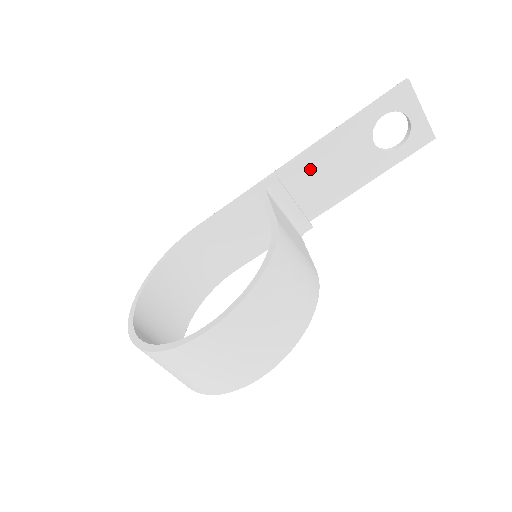
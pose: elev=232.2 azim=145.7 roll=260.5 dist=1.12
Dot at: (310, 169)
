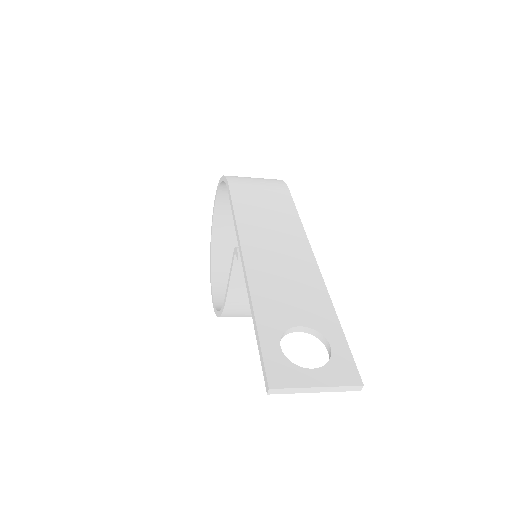
Dot at: occluded
